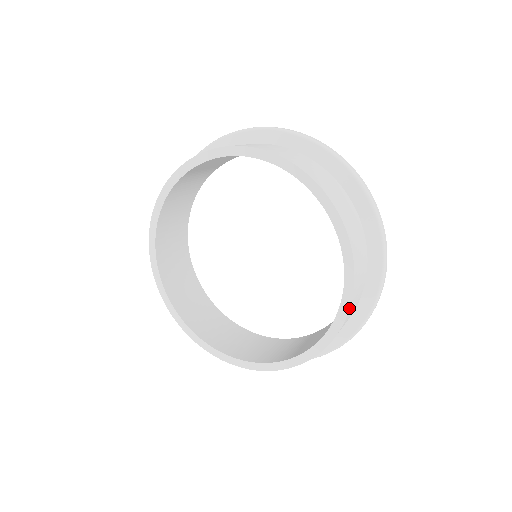
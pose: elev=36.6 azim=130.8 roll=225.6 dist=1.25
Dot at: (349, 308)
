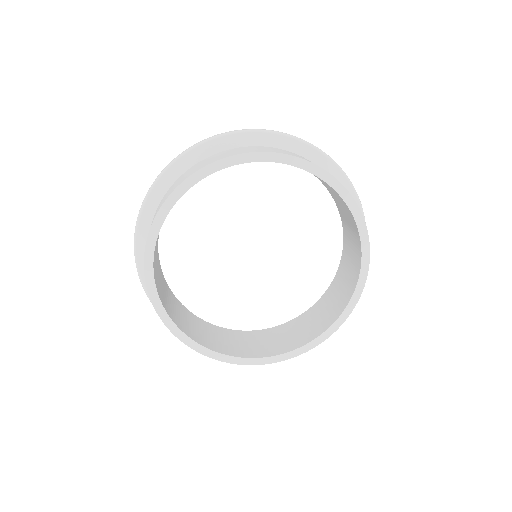
Dot at: occluded
